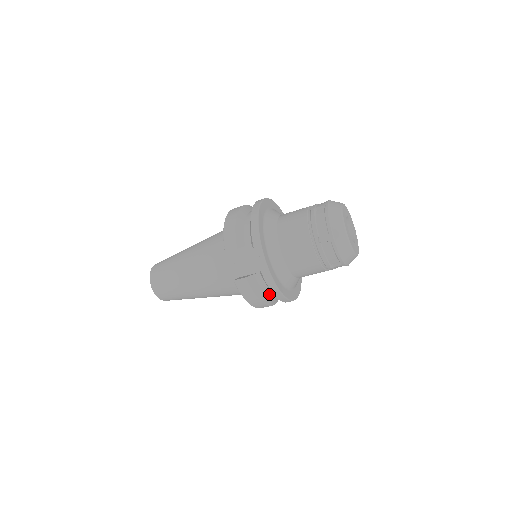
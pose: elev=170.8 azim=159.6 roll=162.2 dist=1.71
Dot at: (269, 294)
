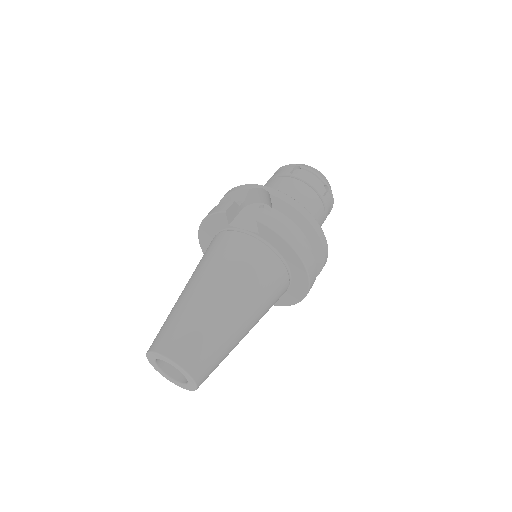
Dot at: occluded
